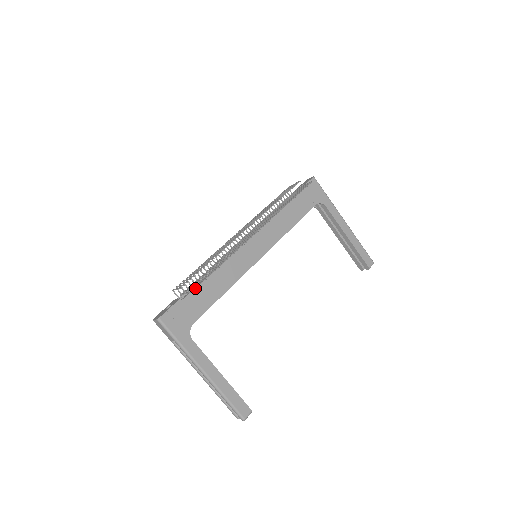
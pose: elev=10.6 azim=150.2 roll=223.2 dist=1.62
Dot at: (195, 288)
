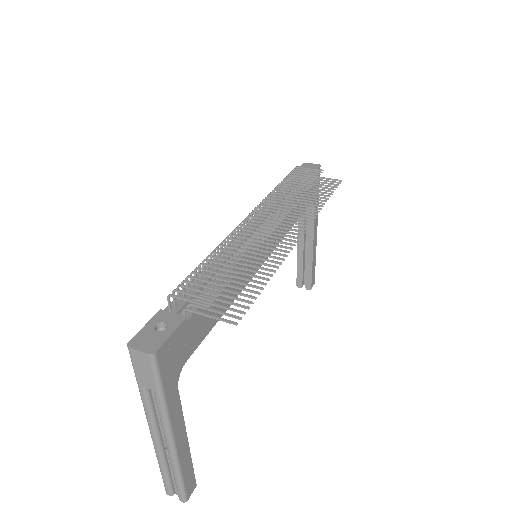
Dot at: (241, 318)
